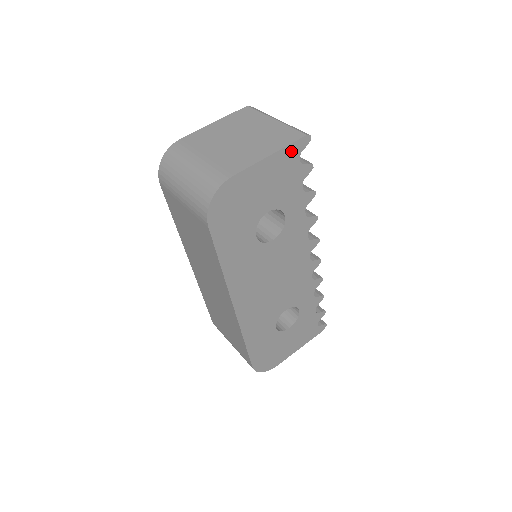
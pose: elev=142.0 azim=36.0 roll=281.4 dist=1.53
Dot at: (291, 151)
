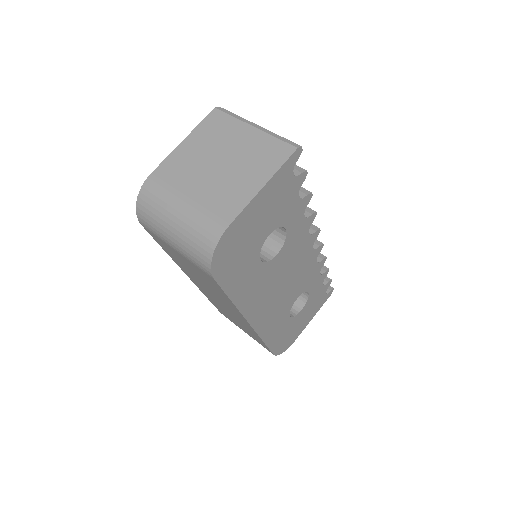
Dot at: (284, 171)
